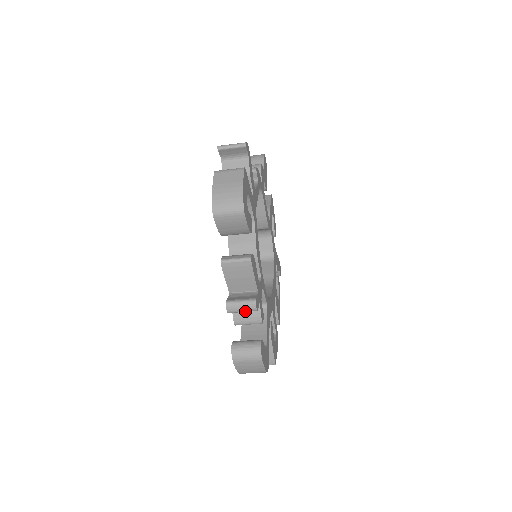
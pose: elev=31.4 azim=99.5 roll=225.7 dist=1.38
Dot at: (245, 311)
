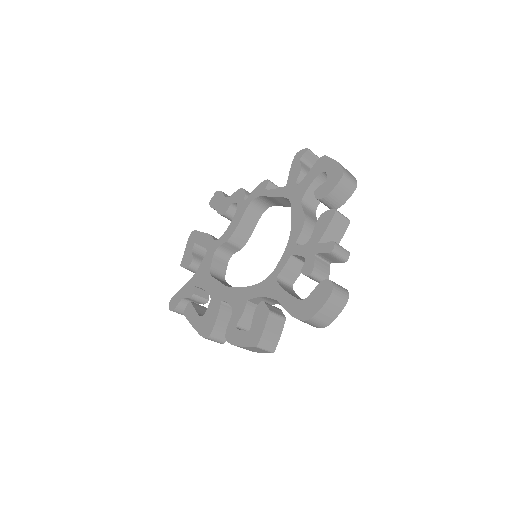
Dot at: (341, 256)
